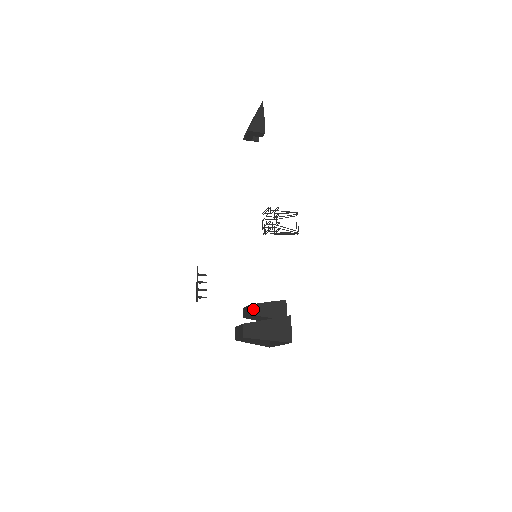
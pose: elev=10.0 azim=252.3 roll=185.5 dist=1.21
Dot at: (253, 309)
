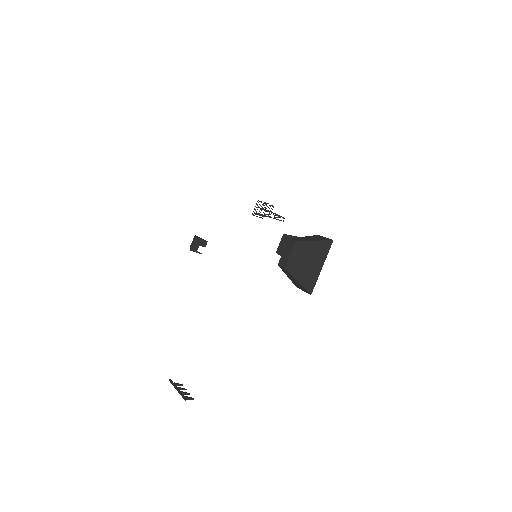
Dot at: (288, 235)
